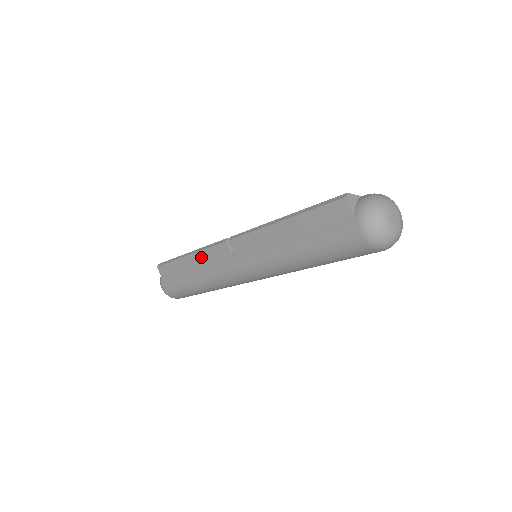
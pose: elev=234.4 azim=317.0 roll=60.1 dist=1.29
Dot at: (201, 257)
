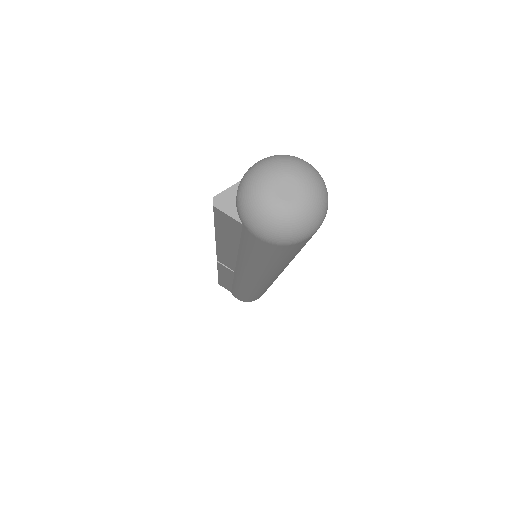
Dot at: (223, 275)
